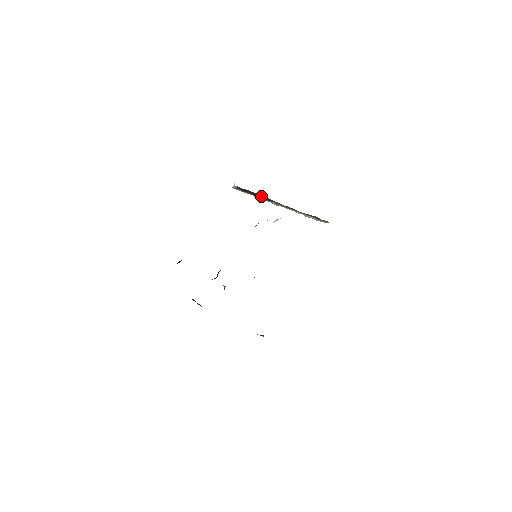
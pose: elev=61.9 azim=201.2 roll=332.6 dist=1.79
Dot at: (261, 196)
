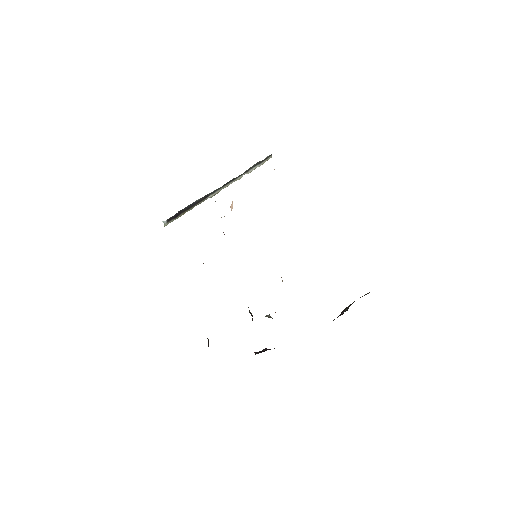
Dot at: (194, 203)
